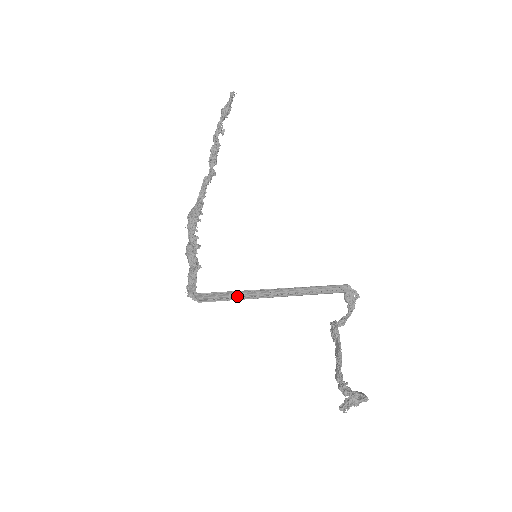
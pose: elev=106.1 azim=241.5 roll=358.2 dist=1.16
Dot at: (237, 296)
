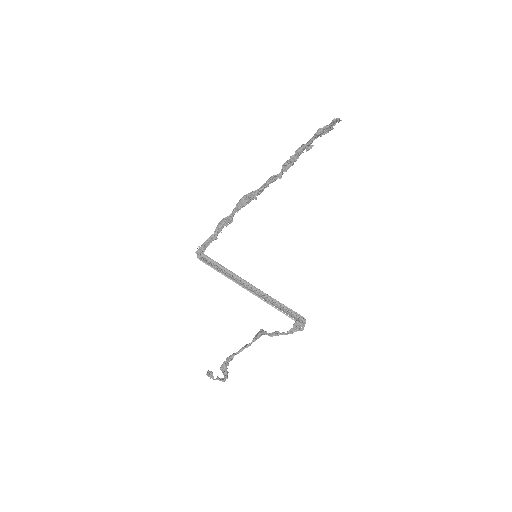
Dot at: (222, 271)
